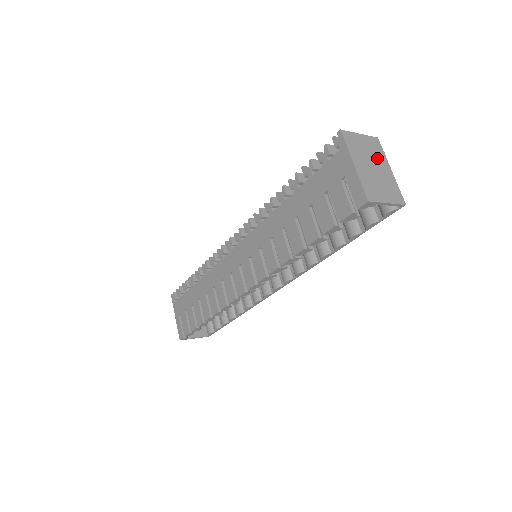
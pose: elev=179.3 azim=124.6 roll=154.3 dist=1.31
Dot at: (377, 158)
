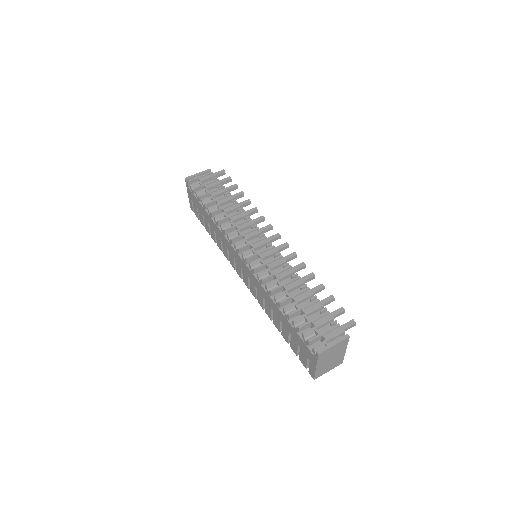
Dot at: (339, 351)
